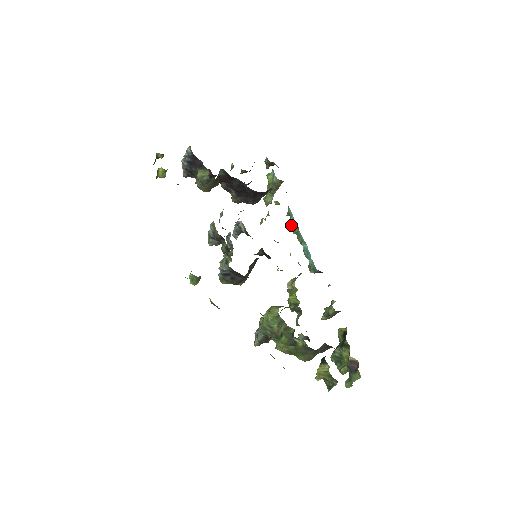
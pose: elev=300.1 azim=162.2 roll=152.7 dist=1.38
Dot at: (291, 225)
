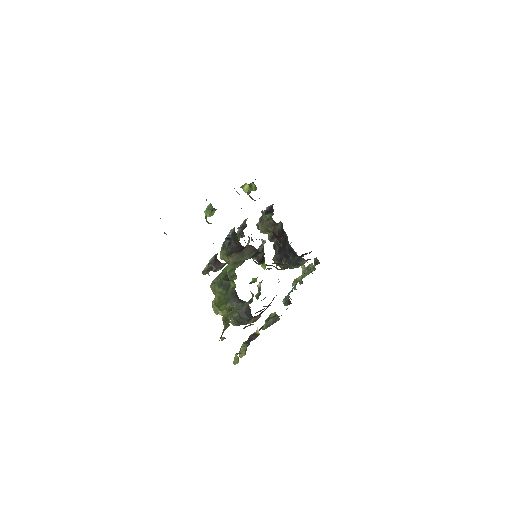
Dot at: (296, 279)
